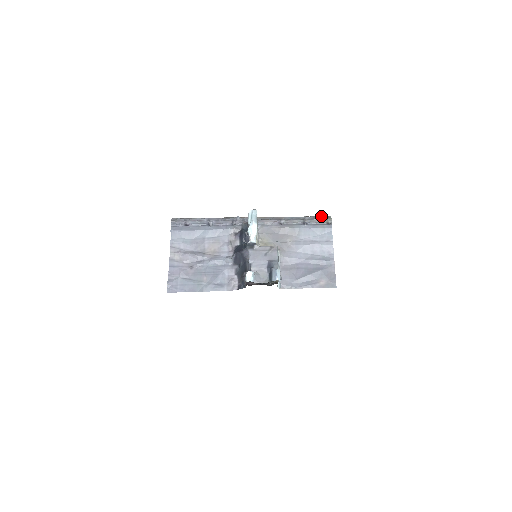
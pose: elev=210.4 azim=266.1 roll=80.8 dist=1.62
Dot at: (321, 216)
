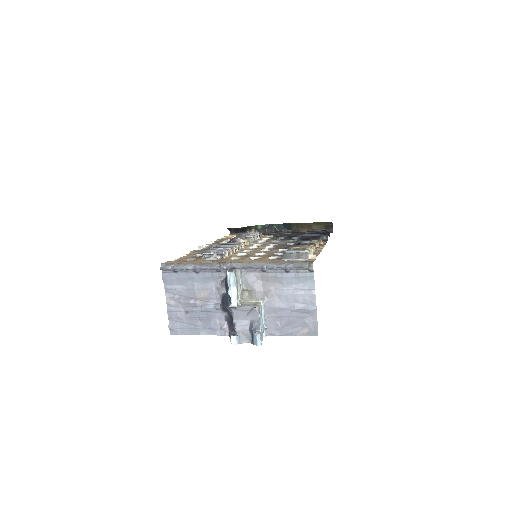
Dot at: (303, 263)
